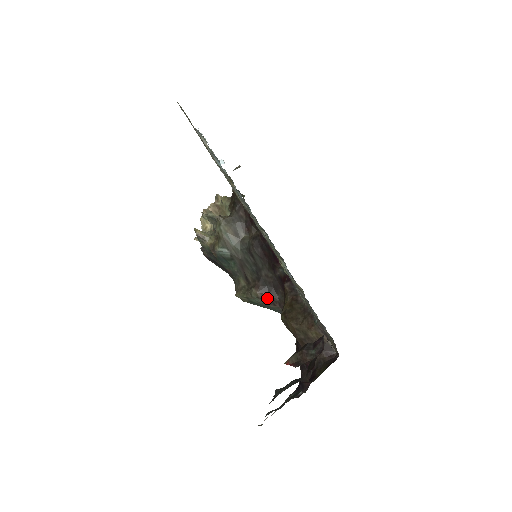
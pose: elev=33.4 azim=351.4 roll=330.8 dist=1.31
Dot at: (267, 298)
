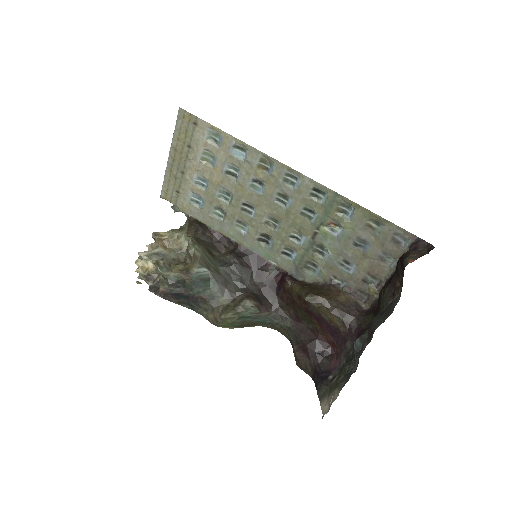
Dot at: (261, 305)
